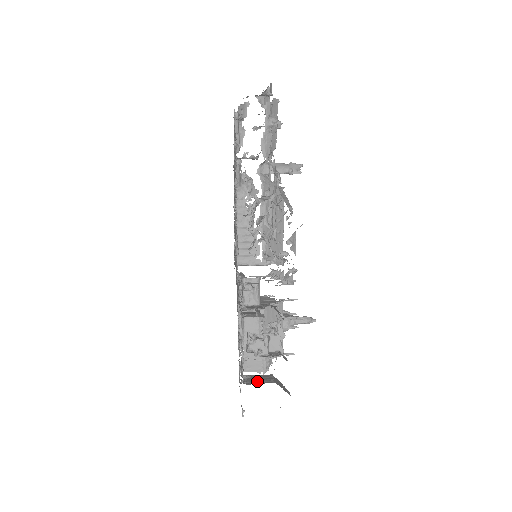
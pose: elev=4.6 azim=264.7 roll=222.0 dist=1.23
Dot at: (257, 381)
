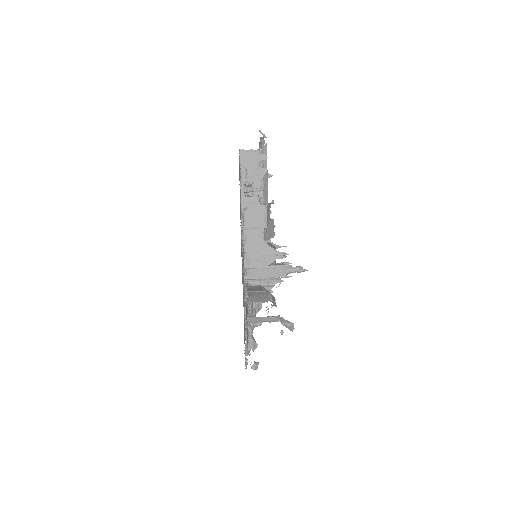
Dot at: occluded
